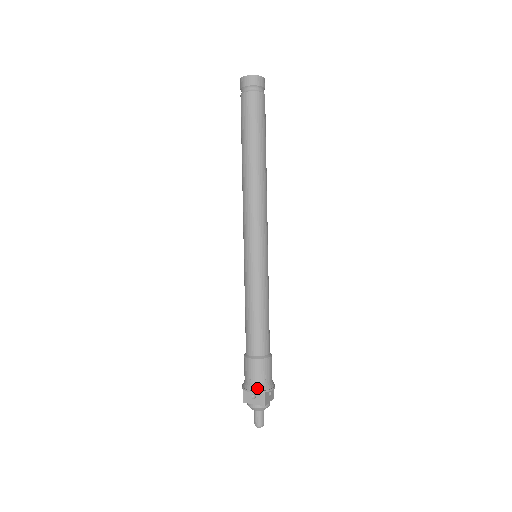
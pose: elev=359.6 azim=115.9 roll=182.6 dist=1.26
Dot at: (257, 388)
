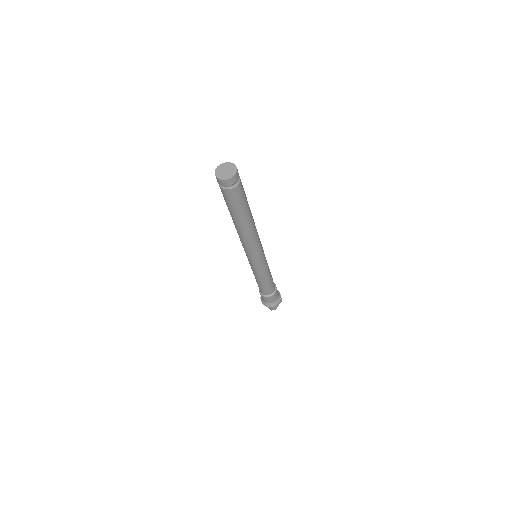
Dot at: (266, 305)
